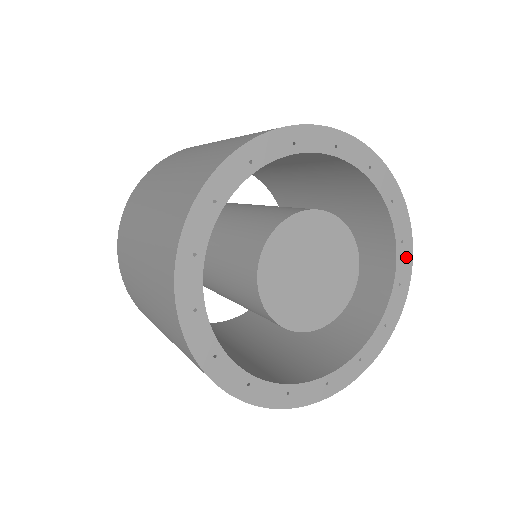
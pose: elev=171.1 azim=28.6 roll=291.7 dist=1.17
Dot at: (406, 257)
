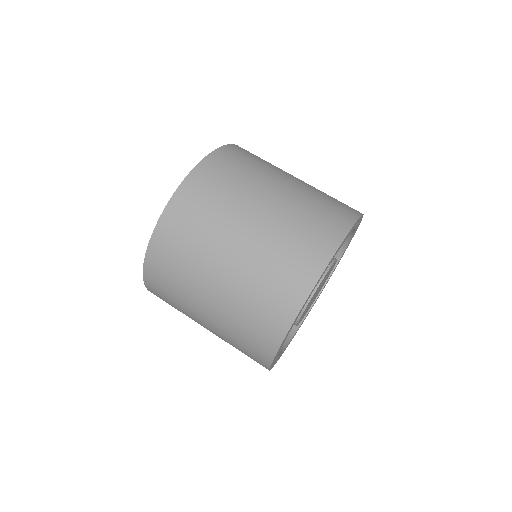
Dot at: (331, 275)
